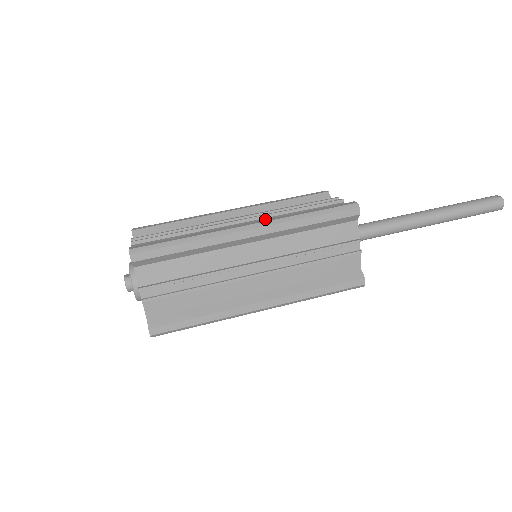
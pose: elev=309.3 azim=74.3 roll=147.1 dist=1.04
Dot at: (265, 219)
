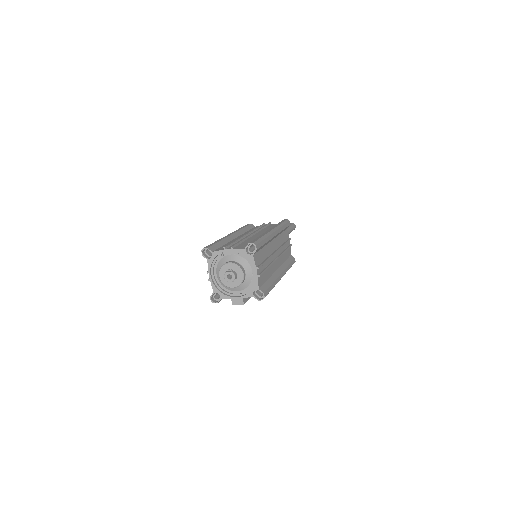
Dot at: (271, 228)
